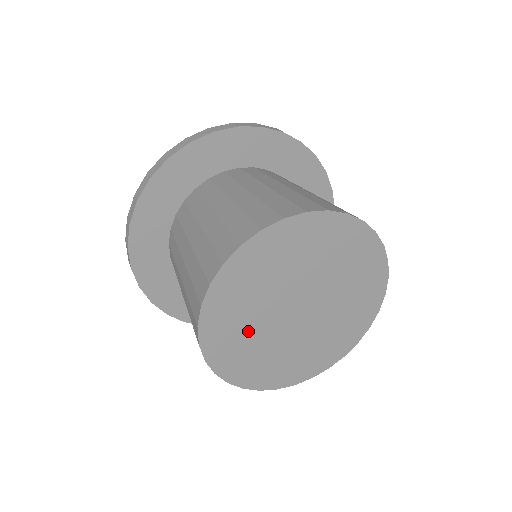
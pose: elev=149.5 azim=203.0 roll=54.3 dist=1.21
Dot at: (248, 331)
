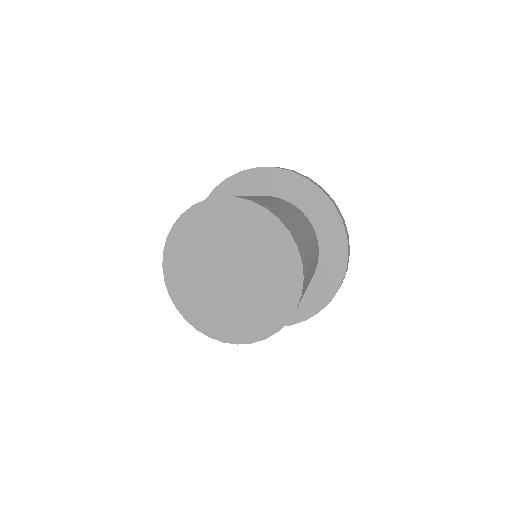
Dot at: (207, 301)
